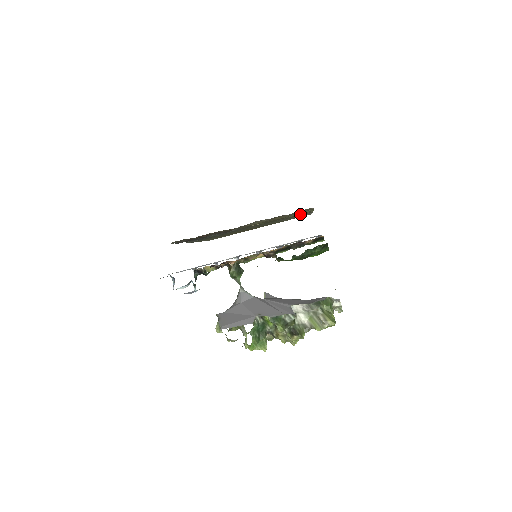
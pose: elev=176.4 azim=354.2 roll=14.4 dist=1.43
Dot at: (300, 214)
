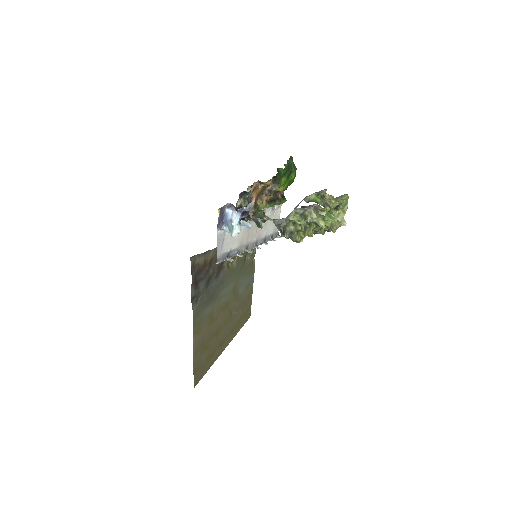
Dot at: (250, 263)
